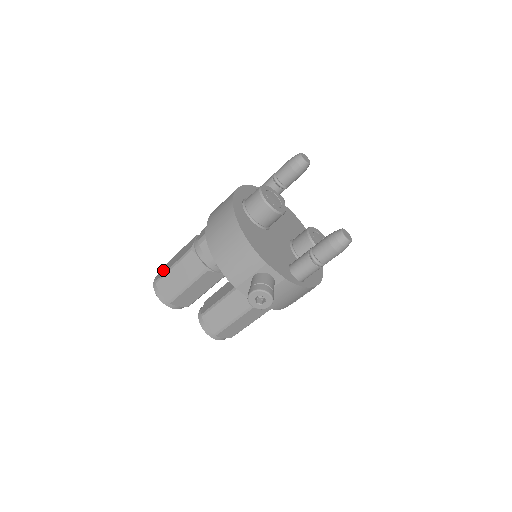
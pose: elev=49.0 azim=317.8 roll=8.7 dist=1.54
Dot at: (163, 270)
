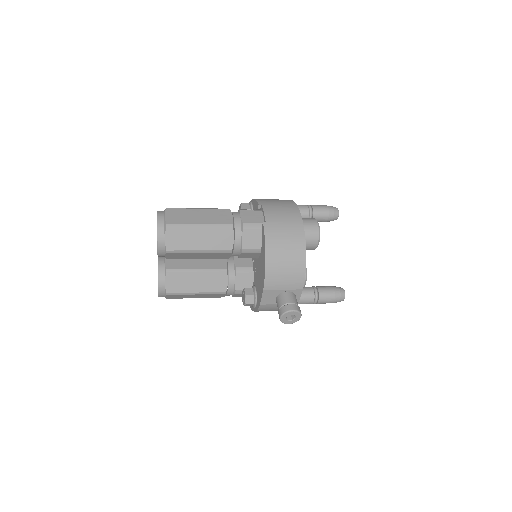
Dot at: (177, 216)
